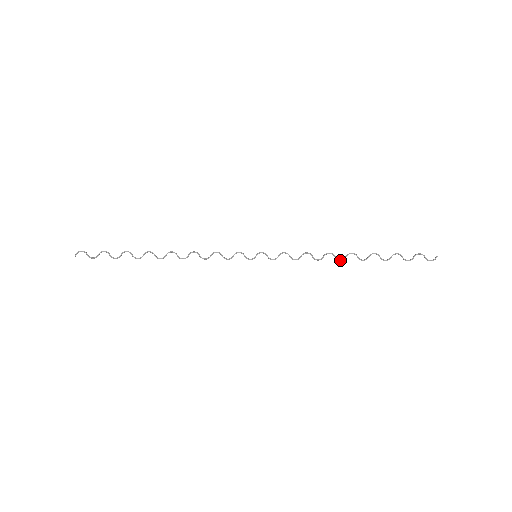
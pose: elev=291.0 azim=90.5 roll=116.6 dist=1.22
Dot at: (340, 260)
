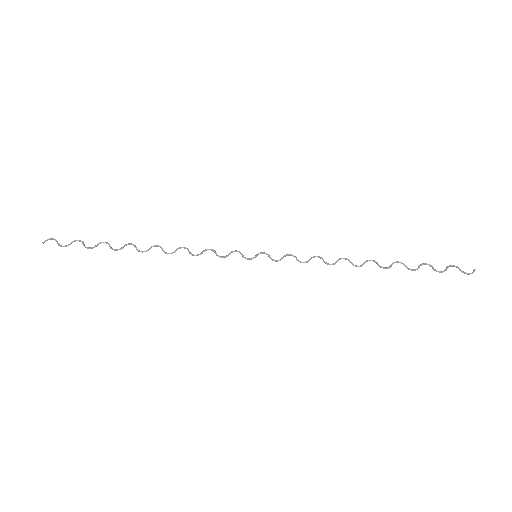
Dot at: (357, 266)
